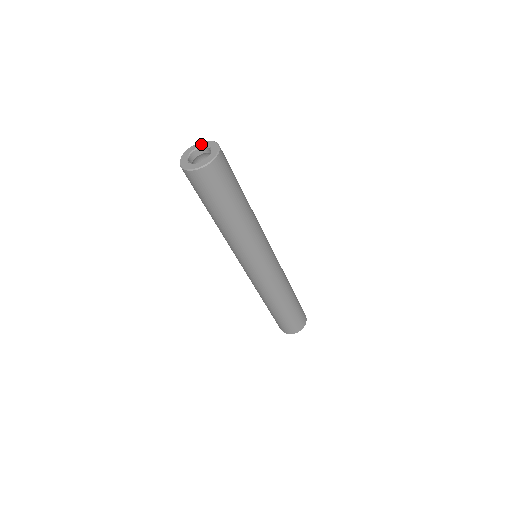
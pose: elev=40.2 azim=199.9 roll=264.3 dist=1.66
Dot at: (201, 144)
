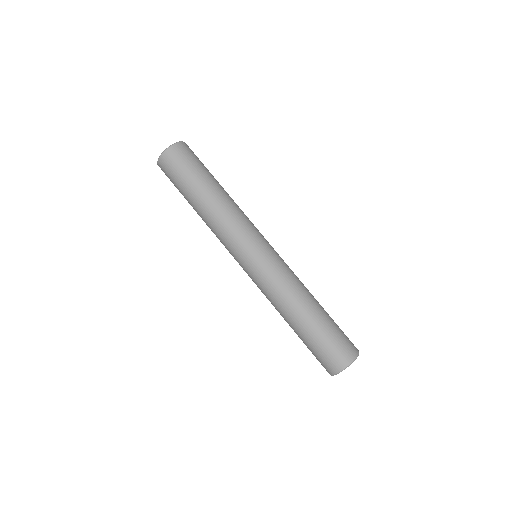
Dot at: occluded
